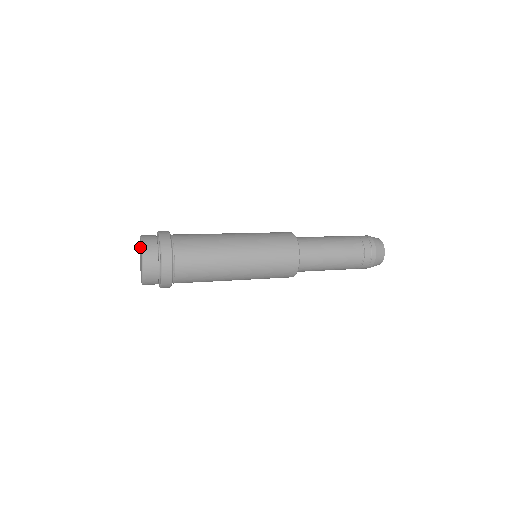
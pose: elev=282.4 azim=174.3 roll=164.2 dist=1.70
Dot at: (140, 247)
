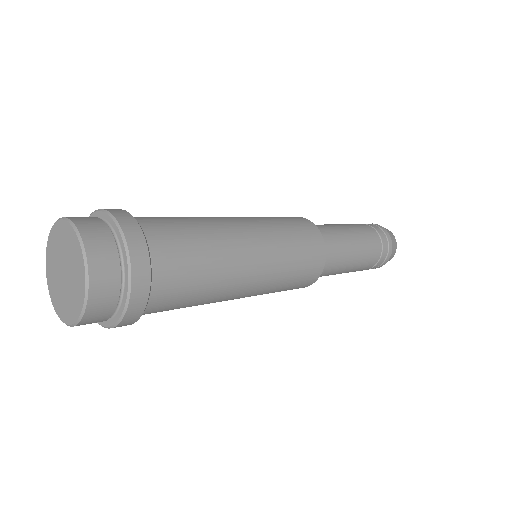
Dot at: (55, 250)
